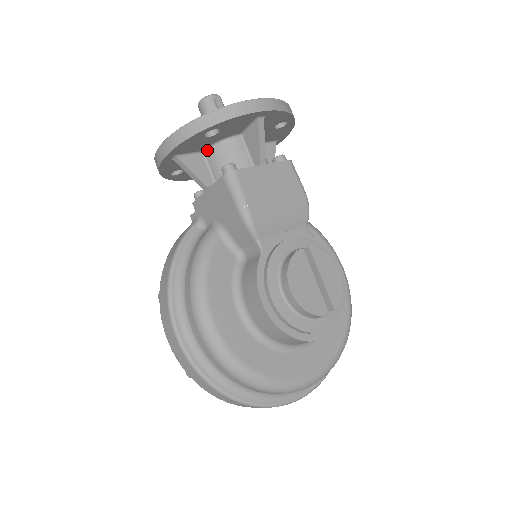
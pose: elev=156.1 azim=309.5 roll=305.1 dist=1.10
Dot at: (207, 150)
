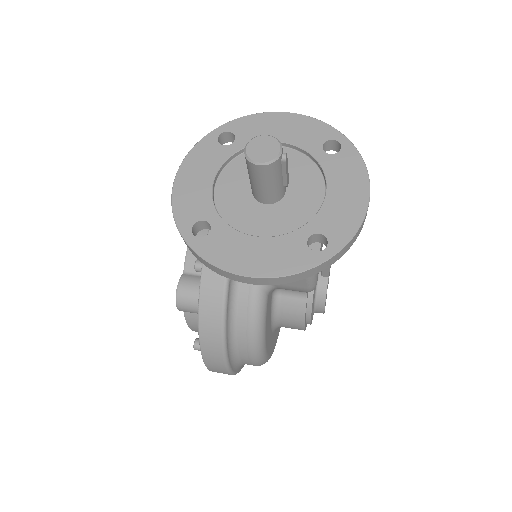
Dot at: occluded
